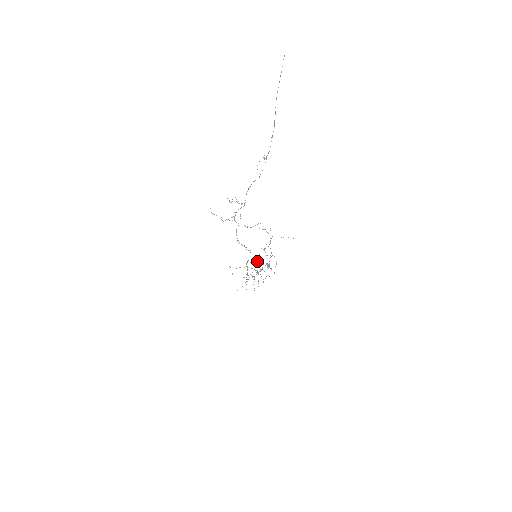
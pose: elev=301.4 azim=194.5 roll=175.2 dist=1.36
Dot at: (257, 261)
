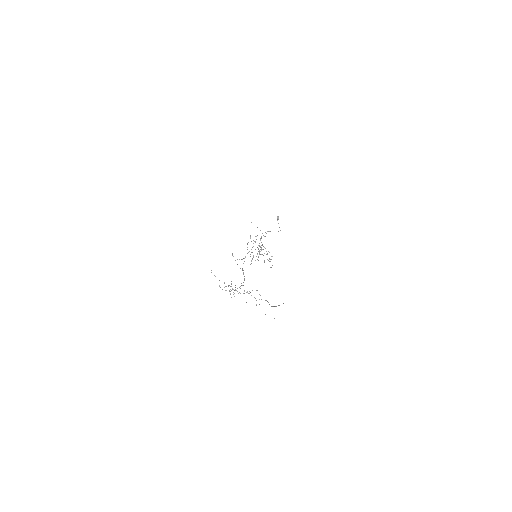
Dot at: occluded
